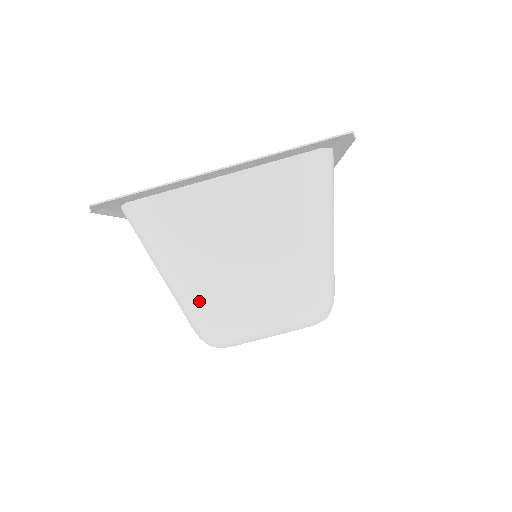
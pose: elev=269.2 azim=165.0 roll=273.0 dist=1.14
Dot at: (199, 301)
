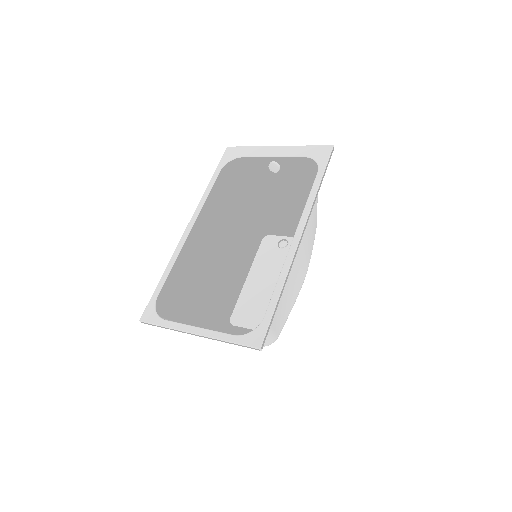
Dot at: occluded
